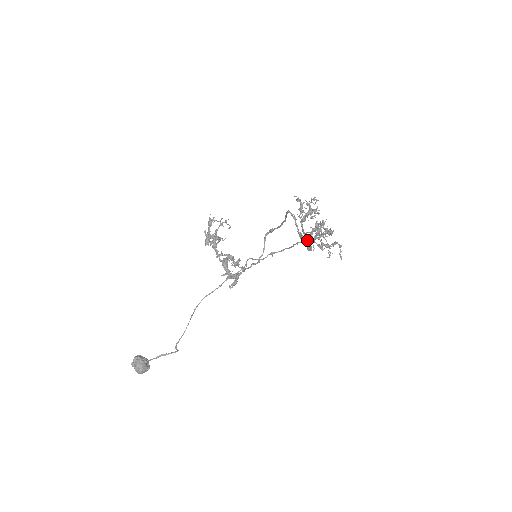
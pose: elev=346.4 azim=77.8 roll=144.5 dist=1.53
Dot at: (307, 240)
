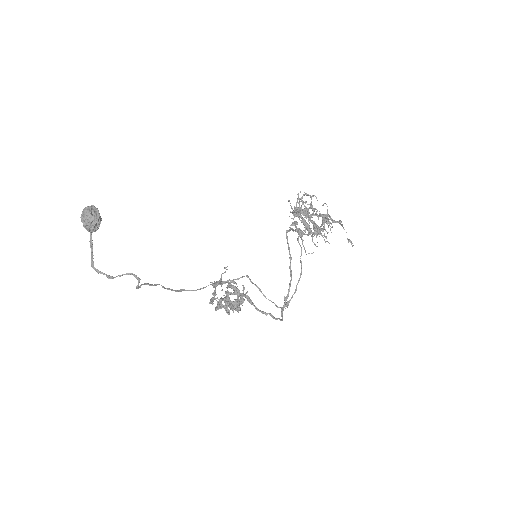
Dot at: (299, 212)
